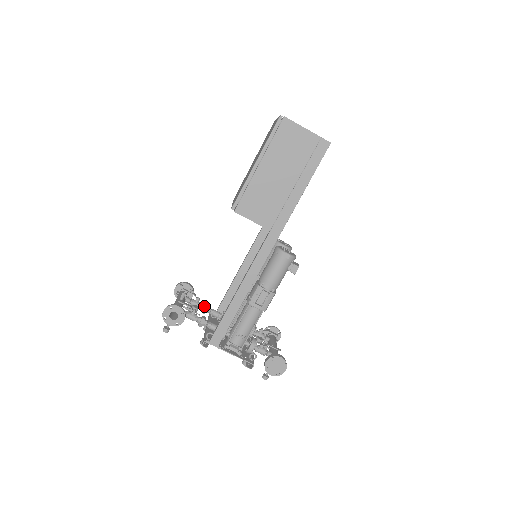
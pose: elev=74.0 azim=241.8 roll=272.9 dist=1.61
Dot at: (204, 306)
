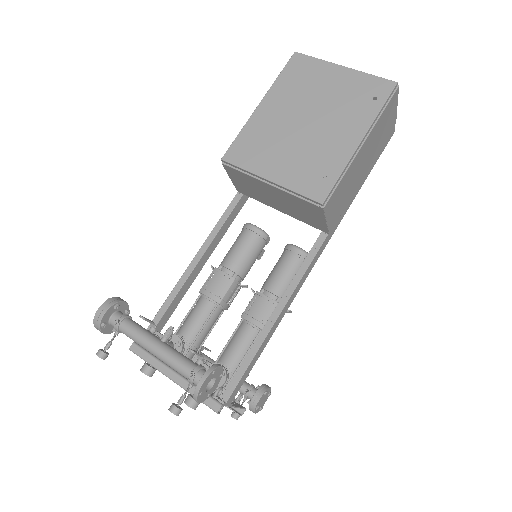
Dot at: (159, 337)
